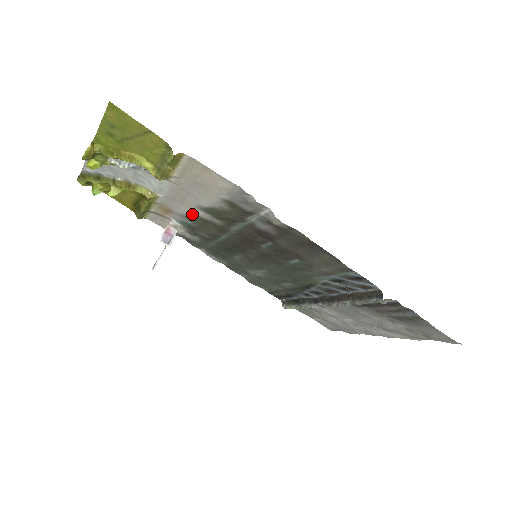
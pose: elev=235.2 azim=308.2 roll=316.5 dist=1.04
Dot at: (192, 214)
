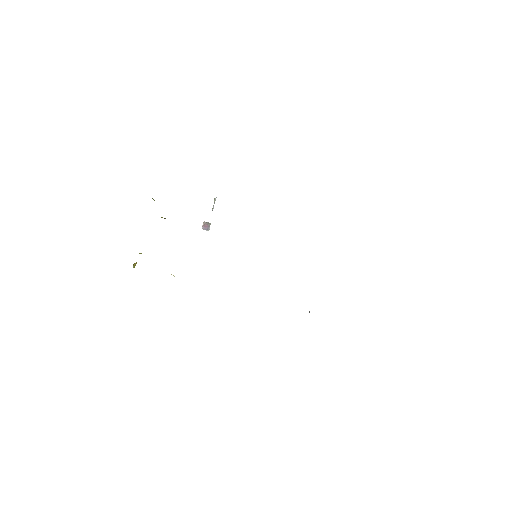
Dot at: occluded
